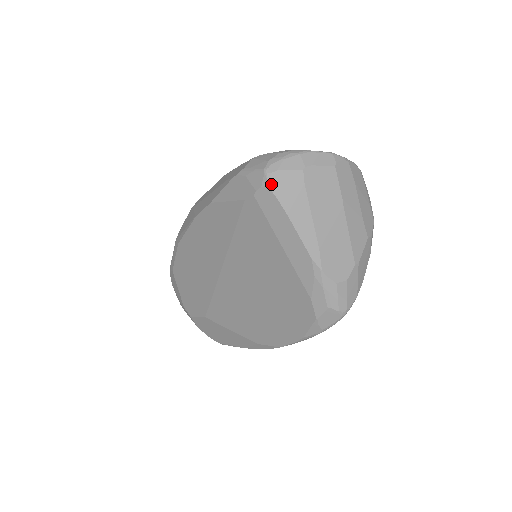
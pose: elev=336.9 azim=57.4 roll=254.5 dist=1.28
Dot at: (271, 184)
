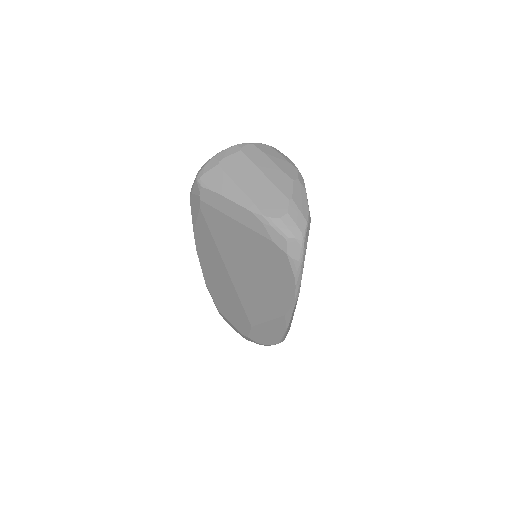
Dot at: (203, 184)
